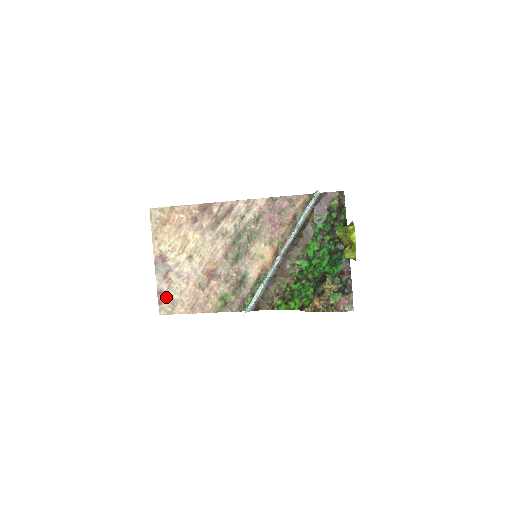
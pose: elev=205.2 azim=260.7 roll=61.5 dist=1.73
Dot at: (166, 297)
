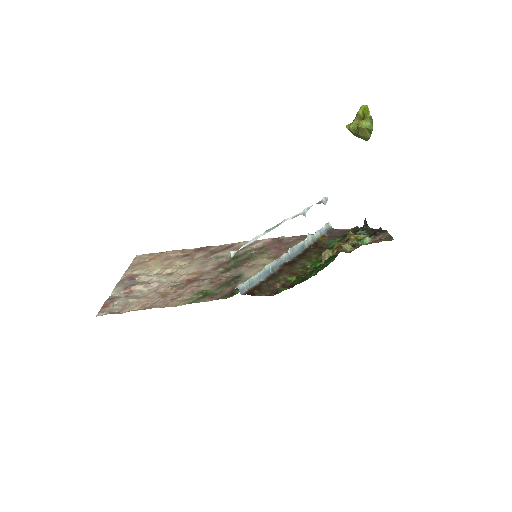
Dot at: (117, 301)
